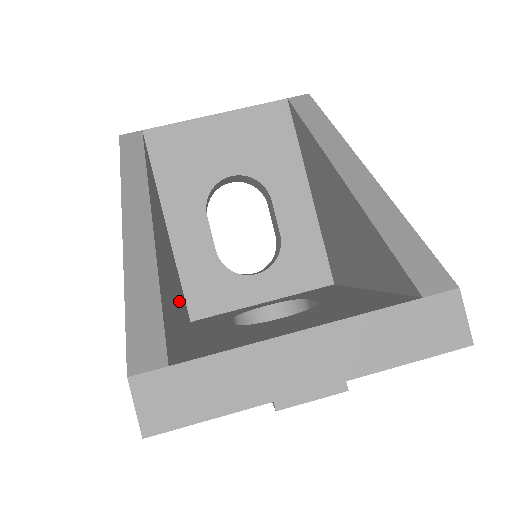
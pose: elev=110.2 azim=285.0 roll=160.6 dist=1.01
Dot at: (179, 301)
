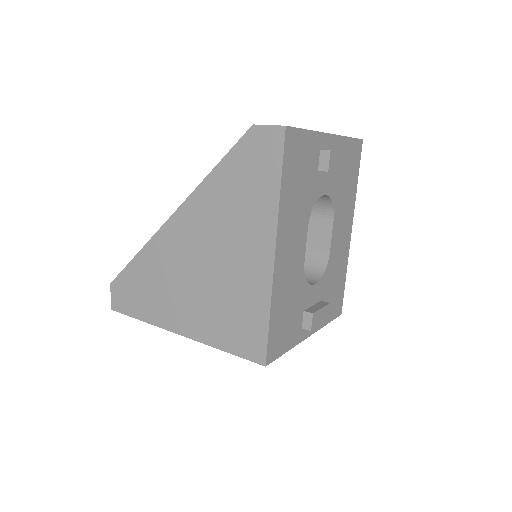
Dot at: occluded
